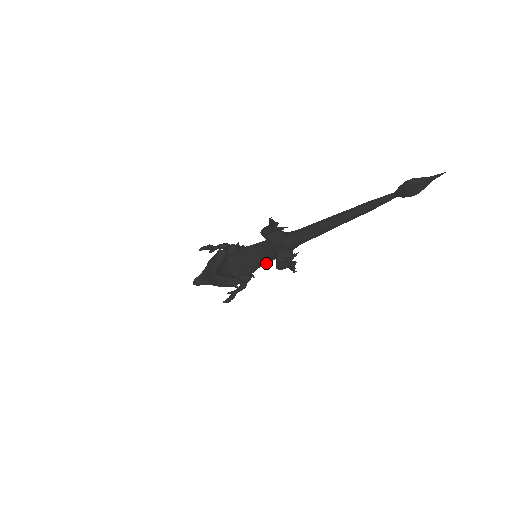
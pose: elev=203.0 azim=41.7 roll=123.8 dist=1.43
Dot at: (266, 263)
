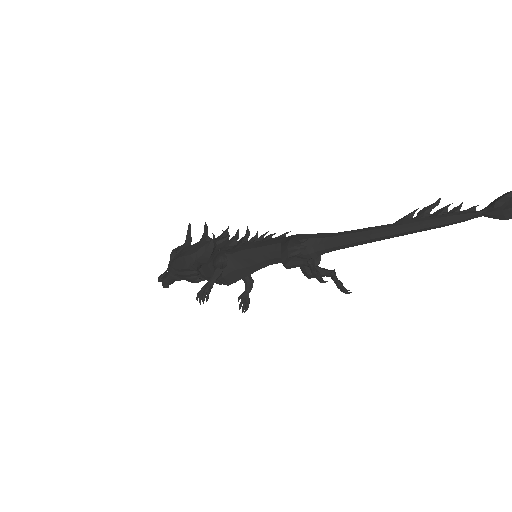
Dot at: occluded
